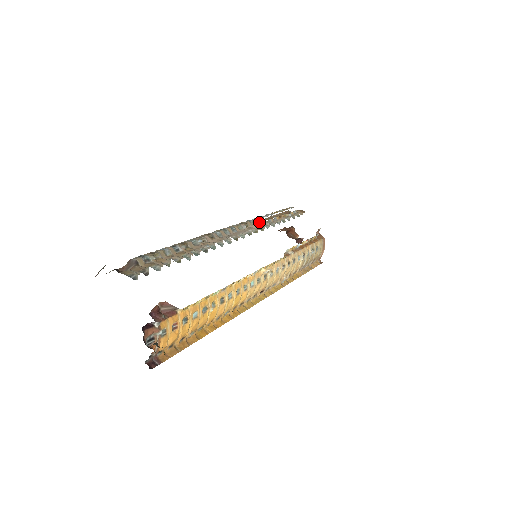
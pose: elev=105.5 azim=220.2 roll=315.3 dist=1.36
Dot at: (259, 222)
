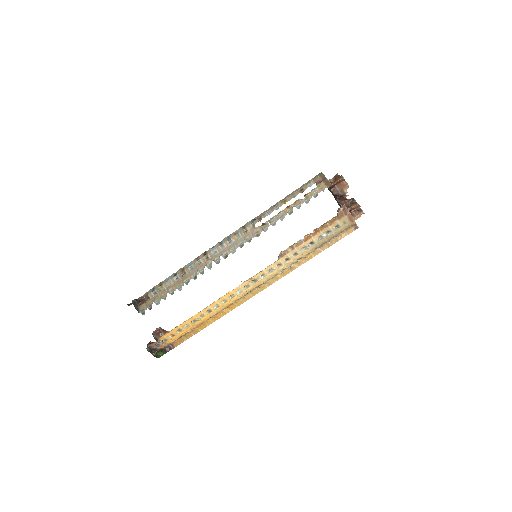
Dot at: occluded
